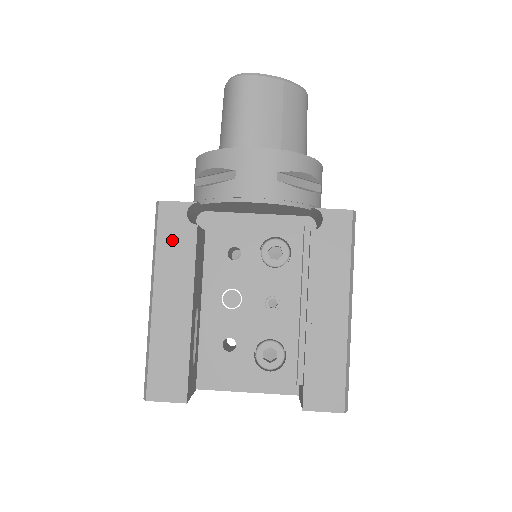
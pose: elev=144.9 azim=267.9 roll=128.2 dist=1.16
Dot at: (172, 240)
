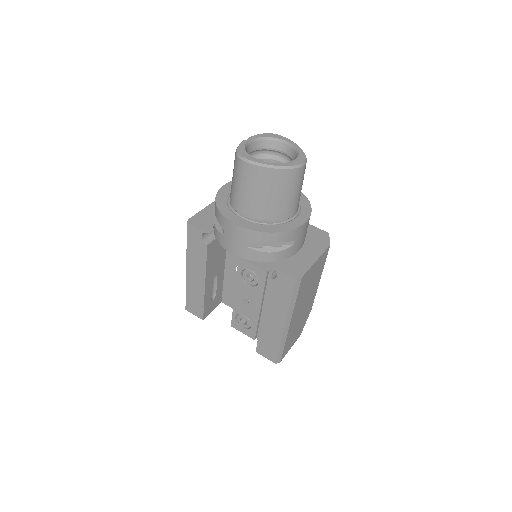
Dot at: (194, 247)
